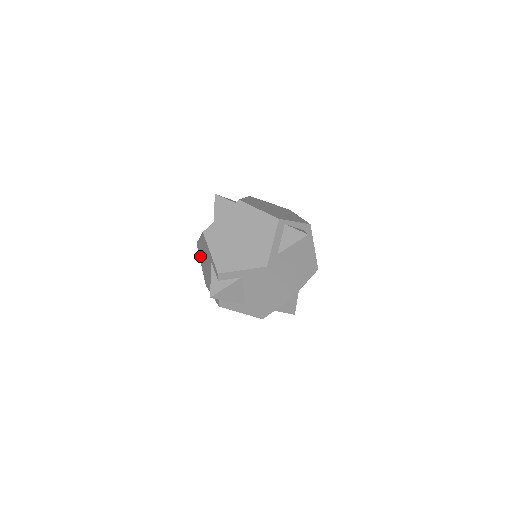
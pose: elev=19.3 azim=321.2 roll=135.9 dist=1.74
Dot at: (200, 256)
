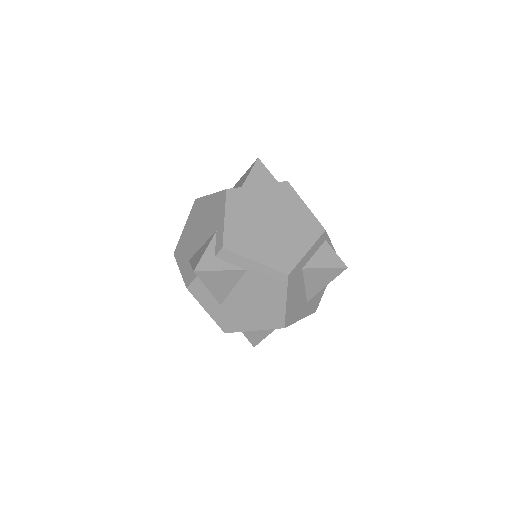
Dot at: (192, 216)
